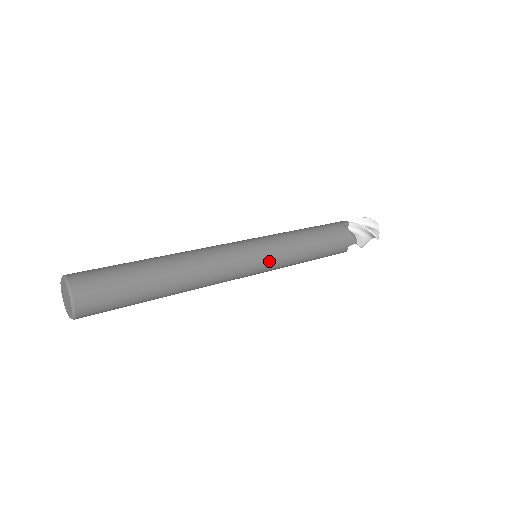
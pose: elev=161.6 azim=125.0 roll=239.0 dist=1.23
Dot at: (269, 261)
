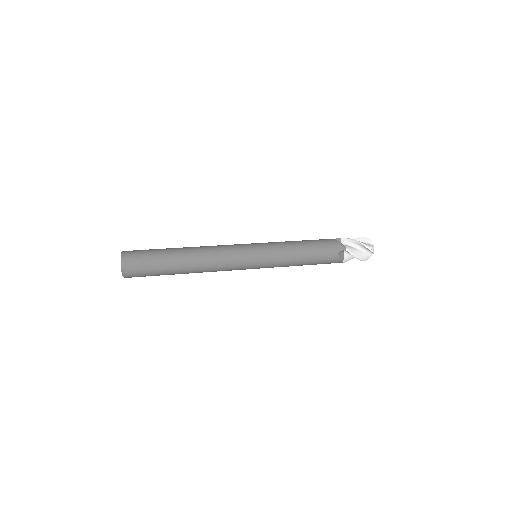
Dot at: (261, 253)
